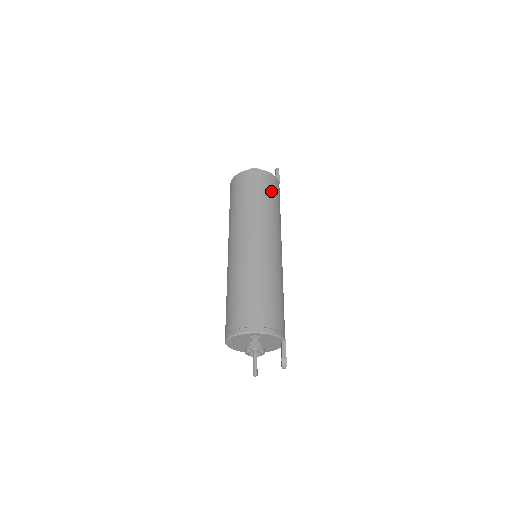
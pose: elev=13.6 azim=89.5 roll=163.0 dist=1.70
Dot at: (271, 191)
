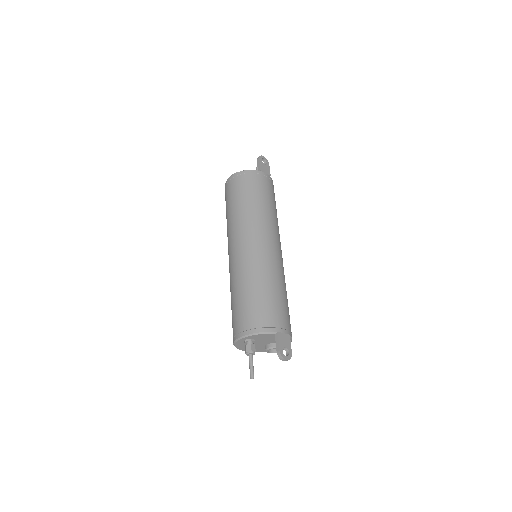
Dot at: (246, 189)
